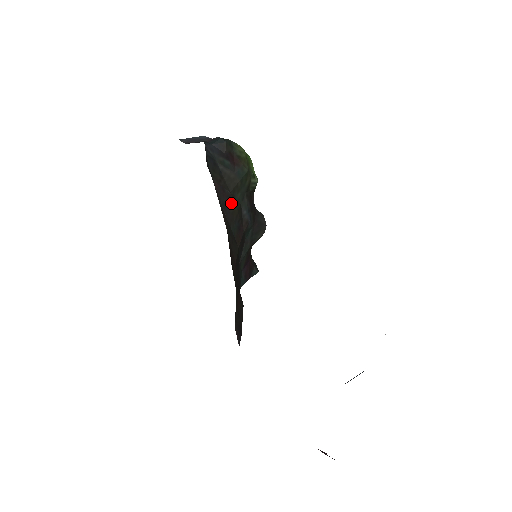
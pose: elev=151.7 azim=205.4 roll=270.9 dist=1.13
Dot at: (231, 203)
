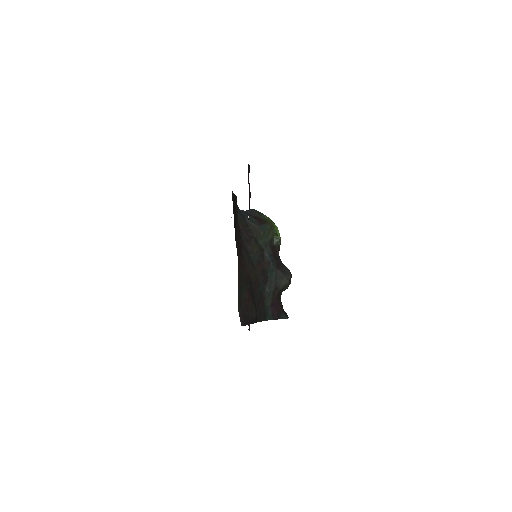
Dot at: (253, 241)
